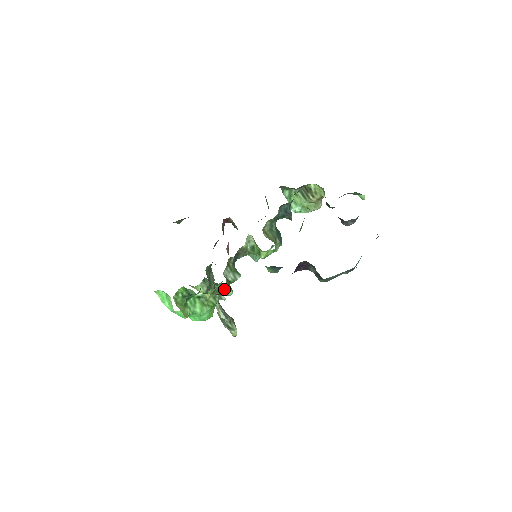
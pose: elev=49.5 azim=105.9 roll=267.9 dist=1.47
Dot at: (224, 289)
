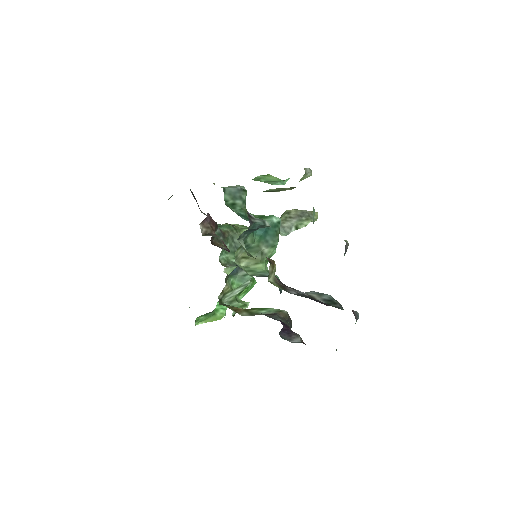
Dot at: (234, 313)
